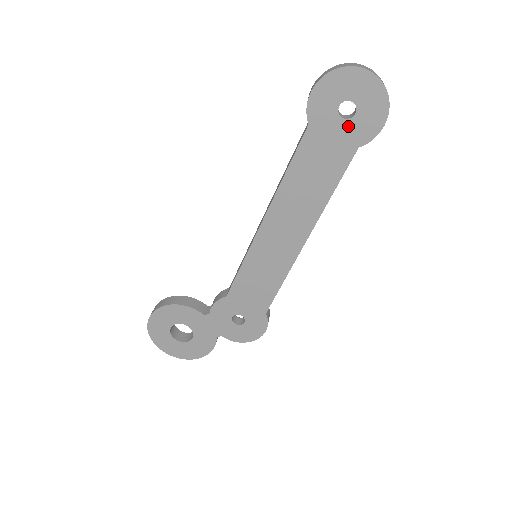
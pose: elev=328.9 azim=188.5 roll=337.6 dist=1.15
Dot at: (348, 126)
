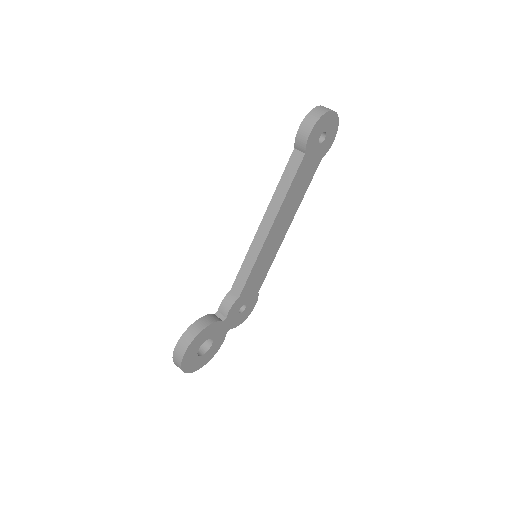
Dot at: (321, 147)
